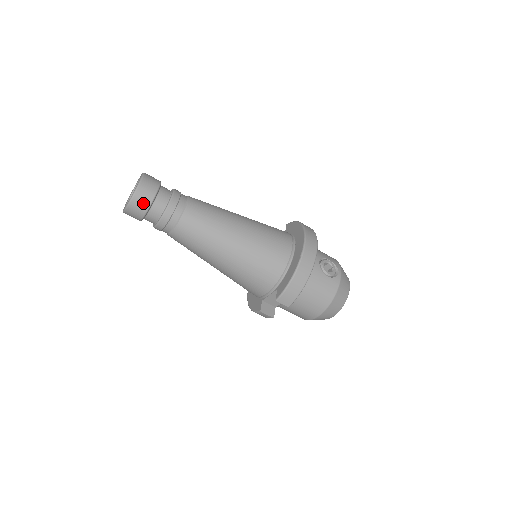
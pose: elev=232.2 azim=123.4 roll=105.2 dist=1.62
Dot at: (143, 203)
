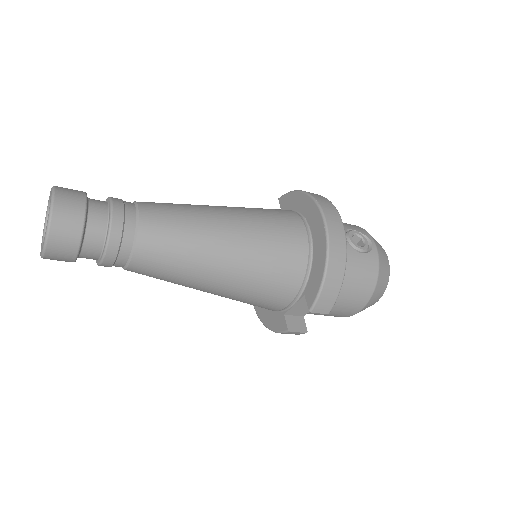
Dot at: (69, 235)
